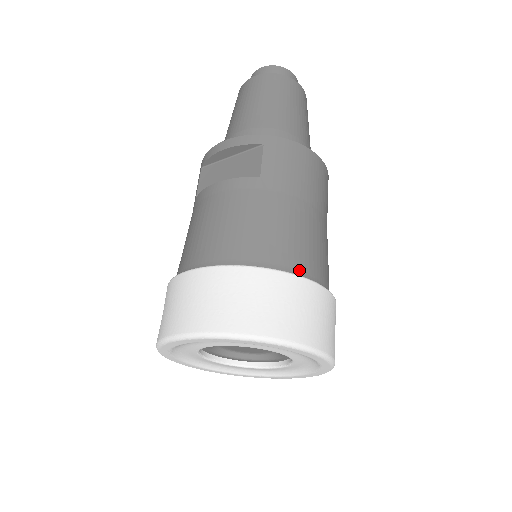
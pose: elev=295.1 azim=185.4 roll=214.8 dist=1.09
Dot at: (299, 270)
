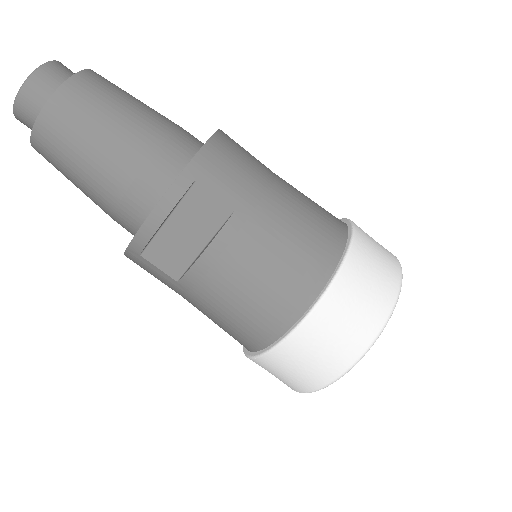
Dot at: (340, 238)
